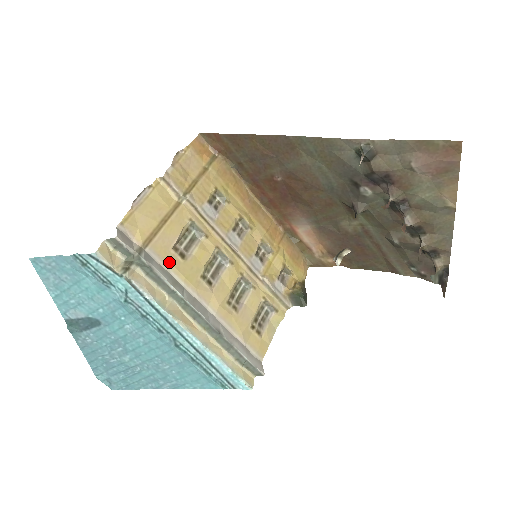
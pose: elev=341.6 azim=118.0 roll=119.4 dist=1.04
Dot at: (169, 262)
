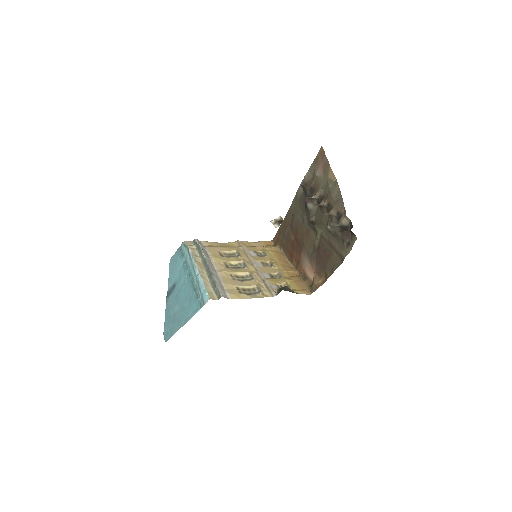
Dot at: (212, 253)
